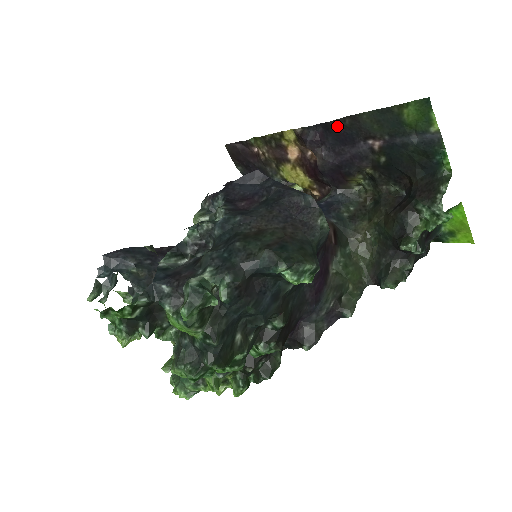
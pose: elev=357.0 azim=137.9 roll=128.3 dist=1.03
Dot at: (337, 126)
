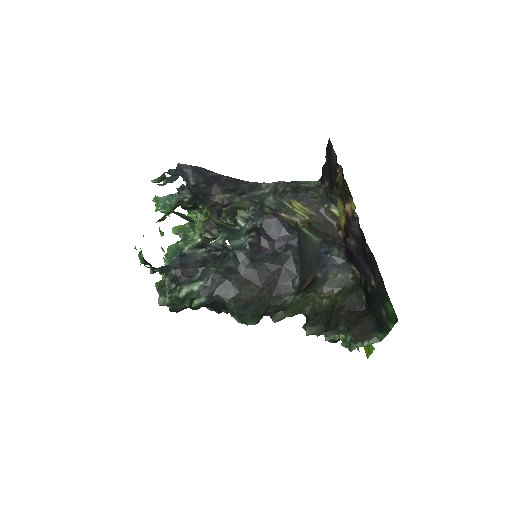
Dot at: (367, 251)
